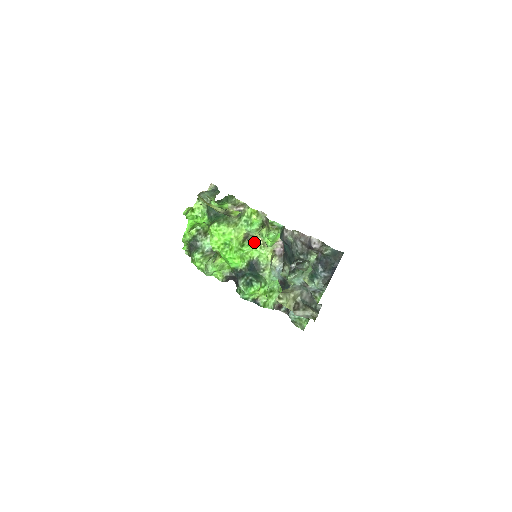
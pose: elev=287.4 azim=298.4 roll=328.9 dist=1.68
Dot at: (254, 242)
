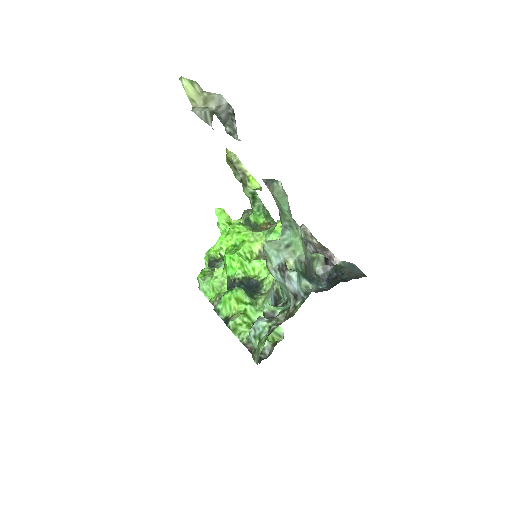
Dot at: occluded
